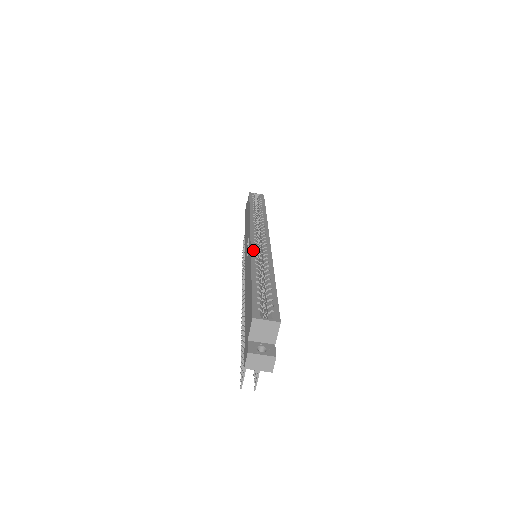
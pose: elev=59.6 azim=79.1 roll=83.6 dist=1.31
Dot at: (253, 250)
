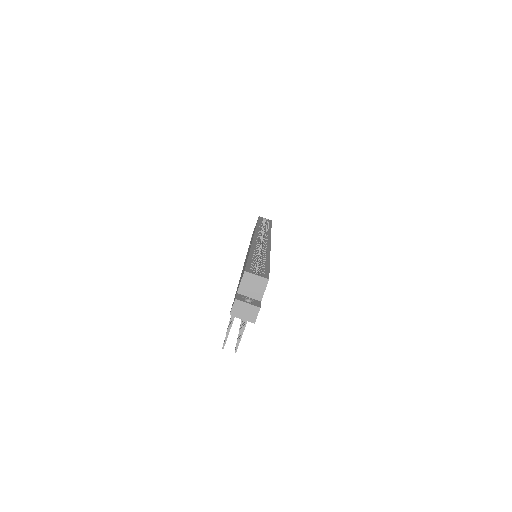
Dot at: (254, 242)
